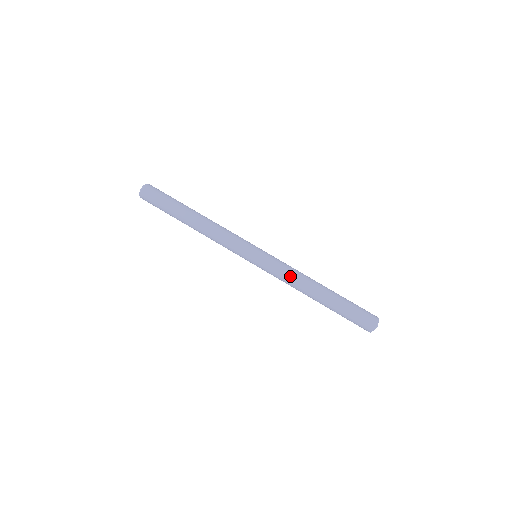
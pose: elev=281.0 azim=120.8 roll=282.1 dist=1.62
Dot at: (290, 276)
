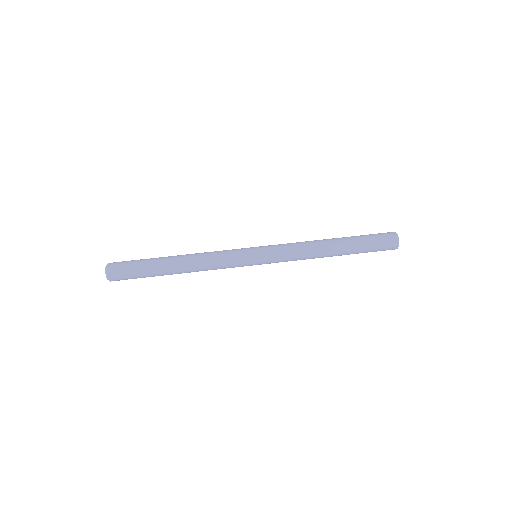
Dot at: (300, 252)
